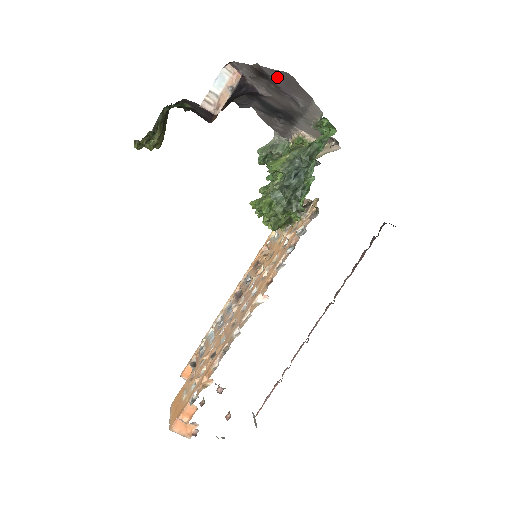
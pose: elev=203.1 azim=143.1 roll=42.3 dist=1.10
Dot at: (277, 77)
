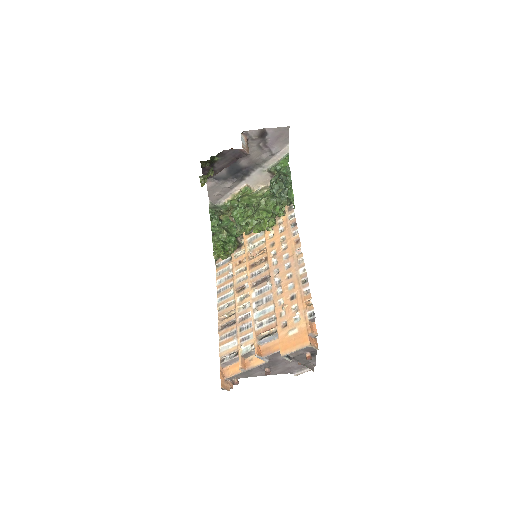
Dot at: (274, 134)
